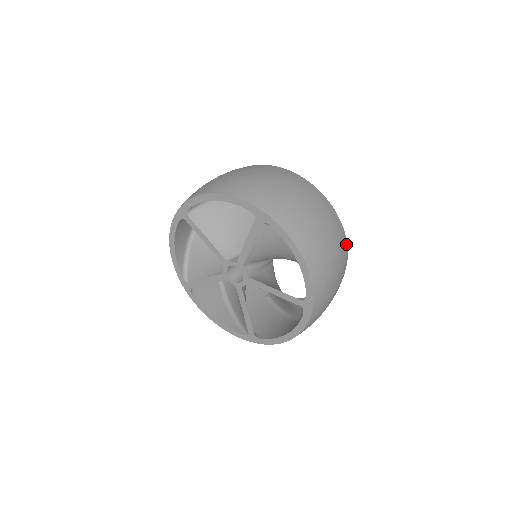
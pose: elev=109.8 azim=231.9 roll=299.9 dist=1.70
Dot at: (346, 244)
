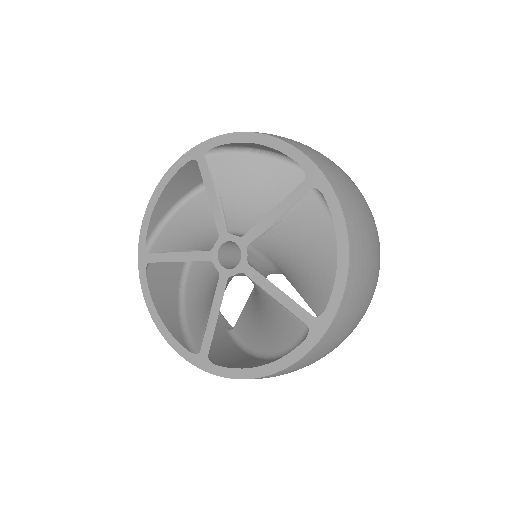
Dot at: occluded
